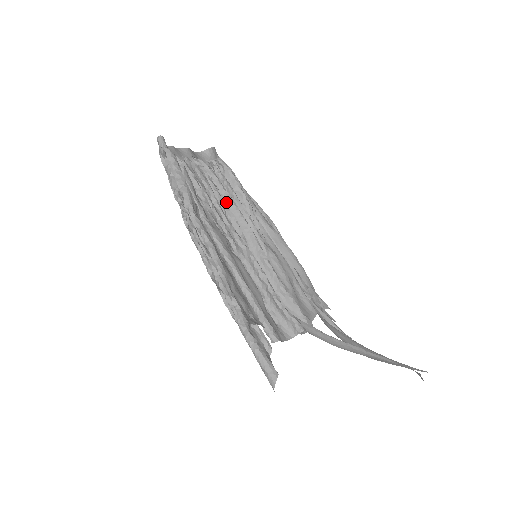
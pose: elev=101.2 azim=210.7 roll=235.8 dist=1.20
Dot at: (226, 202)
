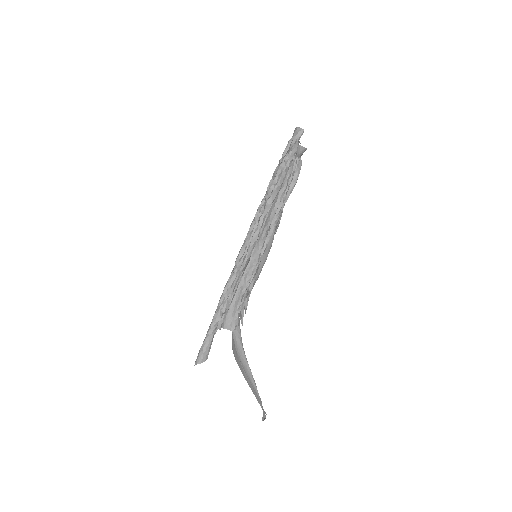
Dot at: occluded
